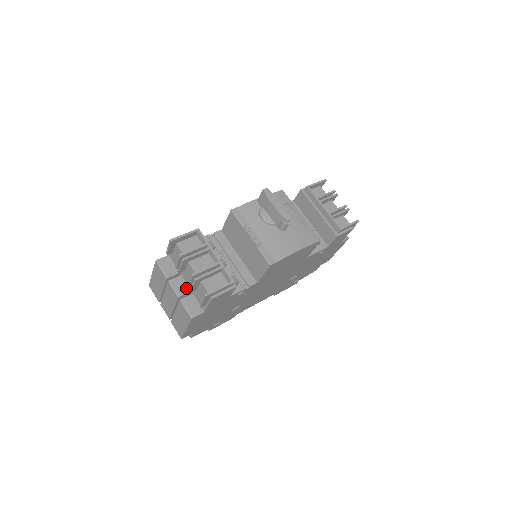
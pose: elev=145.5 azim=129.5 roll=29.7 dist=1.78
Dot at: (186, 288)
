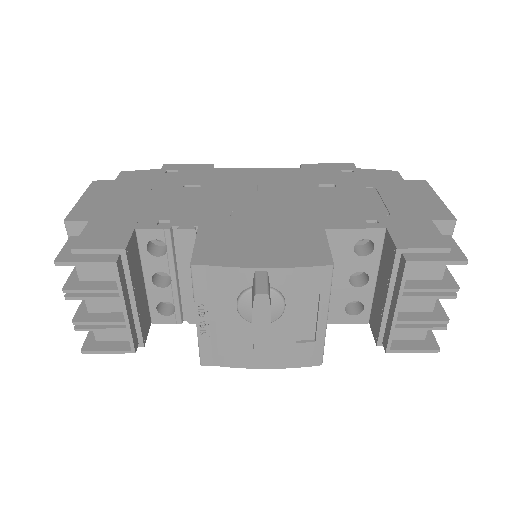
Dot at: occluded
